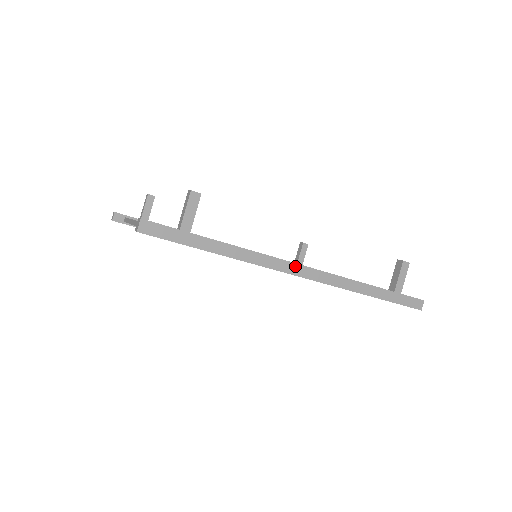
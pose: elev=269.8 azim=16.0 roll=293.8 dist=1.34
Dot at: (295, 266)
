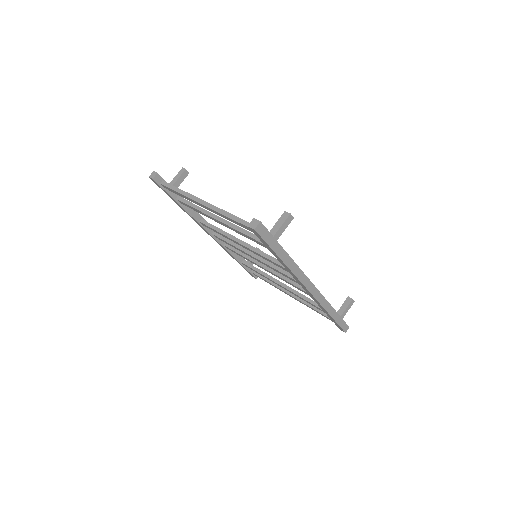
Dot at: (310, 283)
